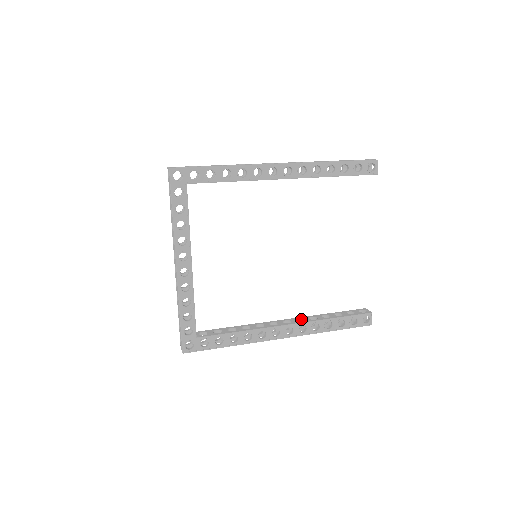
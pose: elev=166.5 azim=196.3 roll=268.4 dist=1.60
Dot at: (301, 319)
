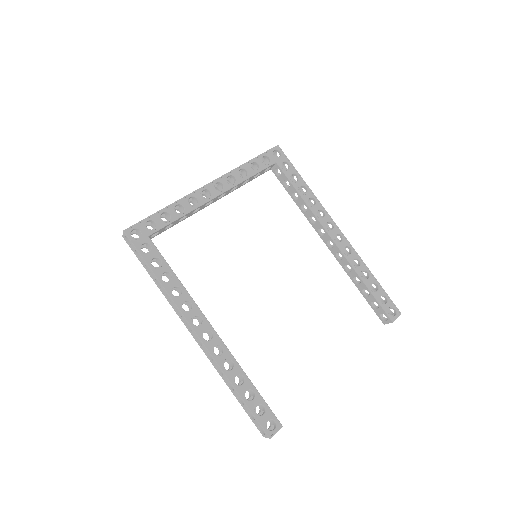
Dot at: occluded
